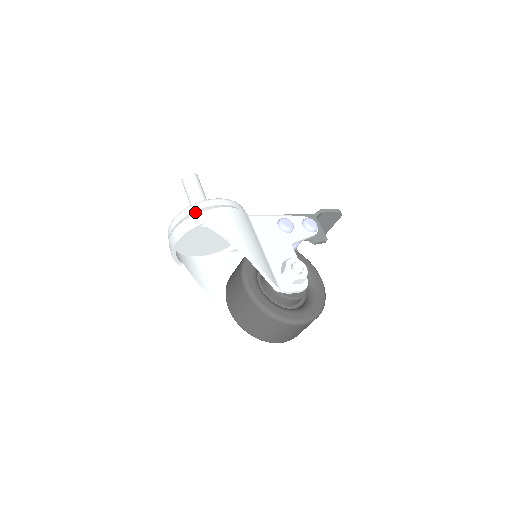
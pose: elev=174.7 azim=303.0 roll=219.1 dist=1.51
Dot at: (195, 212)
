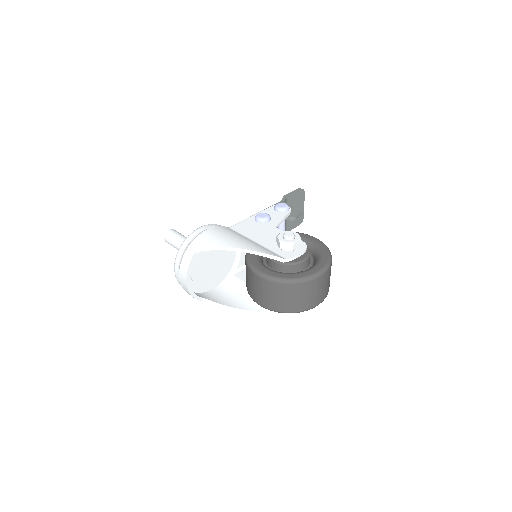
Dot at: (186, 248)
